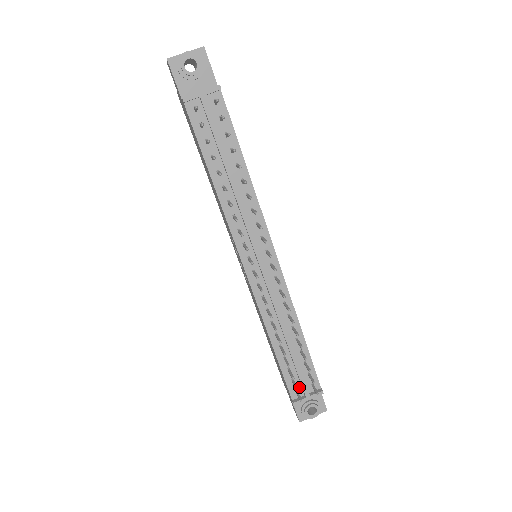
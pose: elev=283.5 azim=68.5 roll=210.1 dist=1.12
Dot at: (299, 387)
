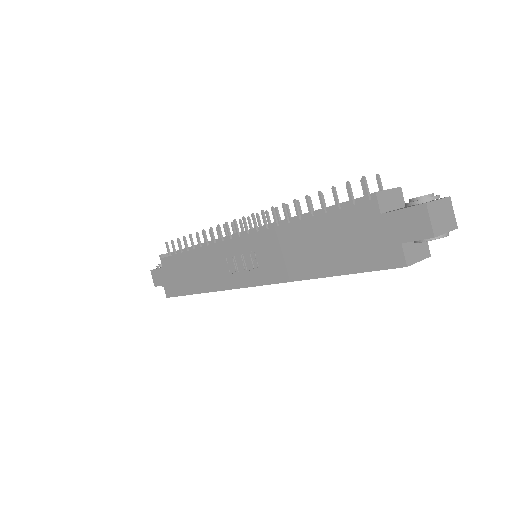
Dot at: occluded
